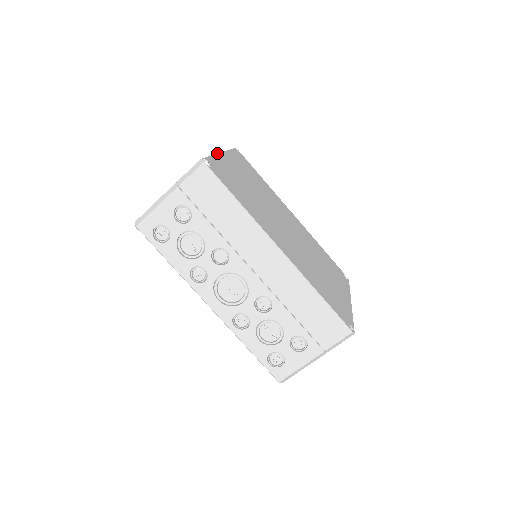
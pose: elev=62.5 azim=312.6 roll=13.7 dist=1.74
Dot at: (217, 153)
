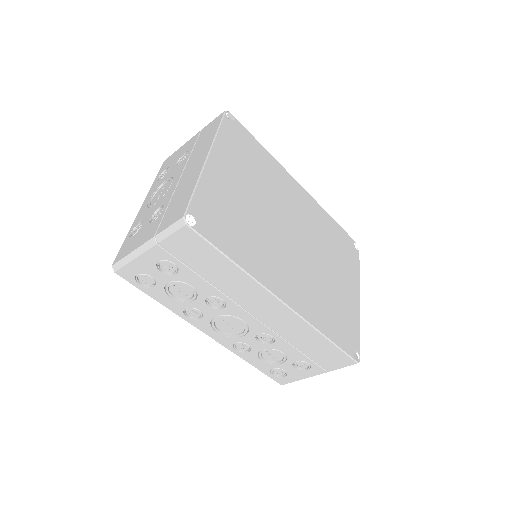
Dot at: (202, 166)
